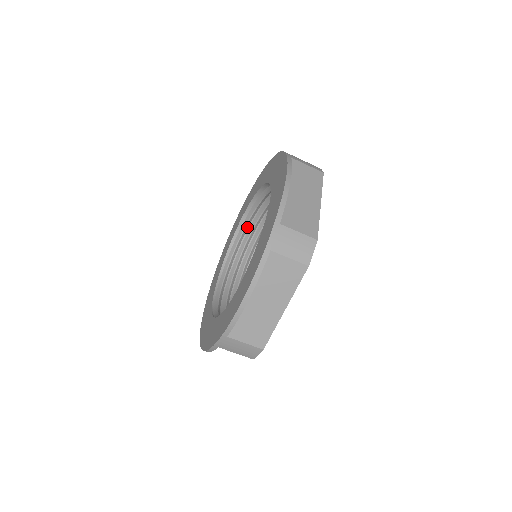
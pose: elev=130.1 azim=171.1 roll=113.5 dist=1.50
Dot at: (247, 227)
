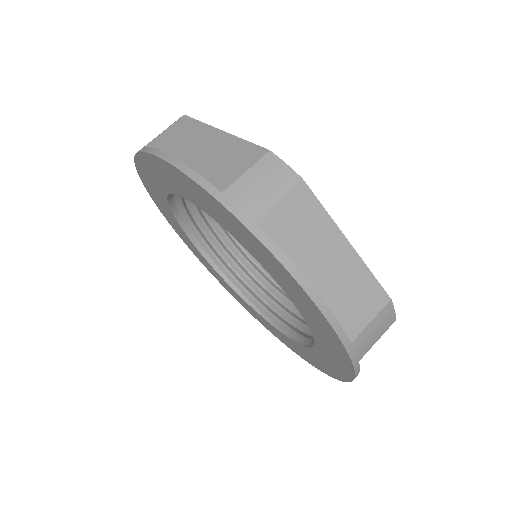
Dot at: (216, 254)
